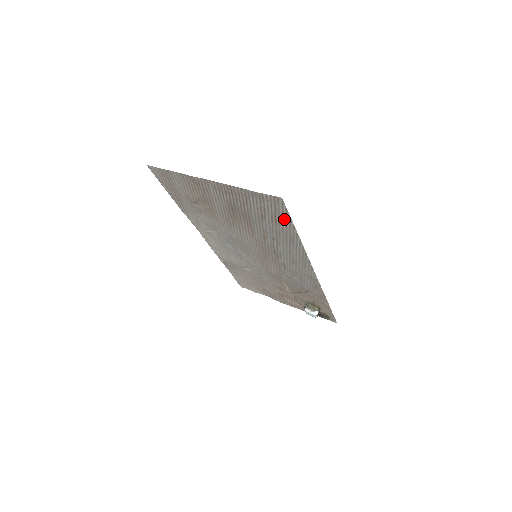
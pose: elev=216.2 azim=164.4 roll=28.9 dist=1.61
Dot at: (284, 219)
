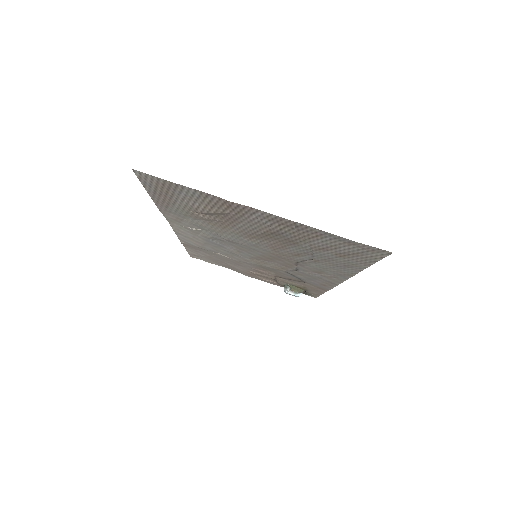
Dot at: (362, 259)
